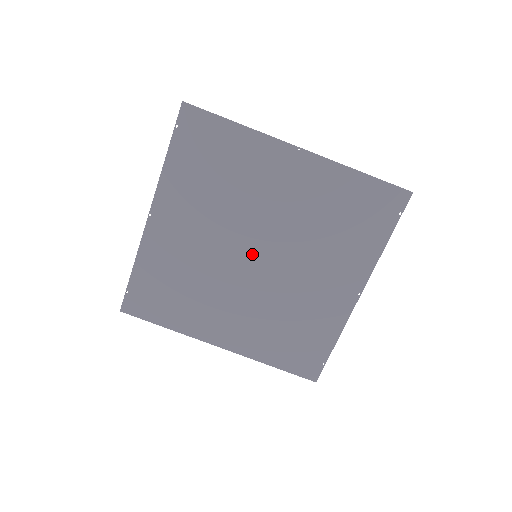
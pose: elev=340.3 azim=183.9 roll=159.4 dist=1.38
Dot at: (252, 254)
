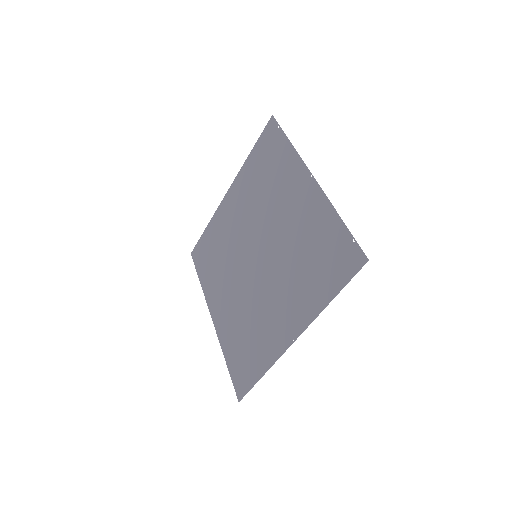
Dot at: (254, 258)
